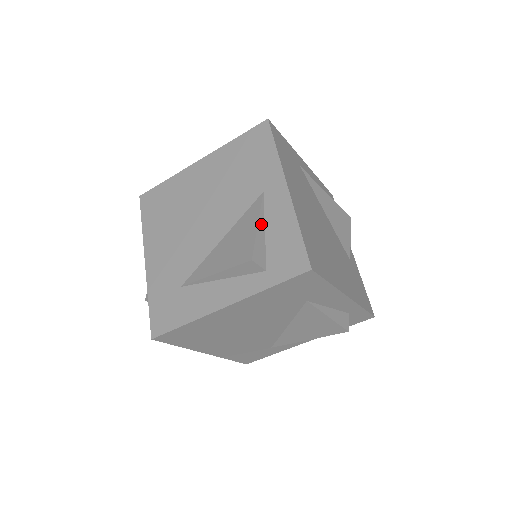
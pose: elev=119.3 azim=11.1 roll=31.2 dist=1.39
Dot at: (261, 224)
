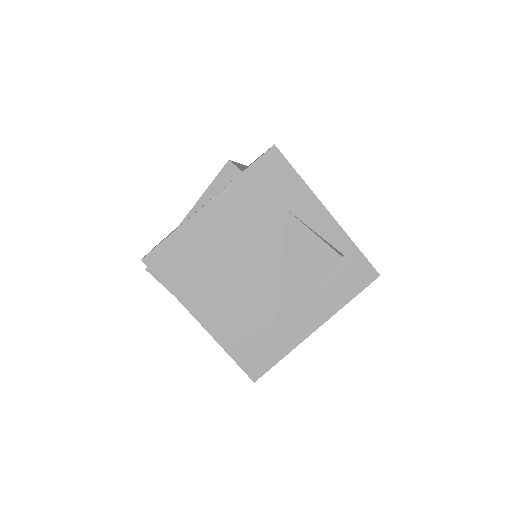
Dot at: (242, 166)
